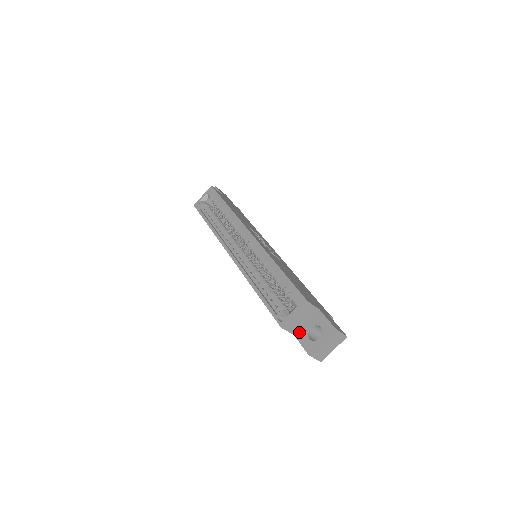
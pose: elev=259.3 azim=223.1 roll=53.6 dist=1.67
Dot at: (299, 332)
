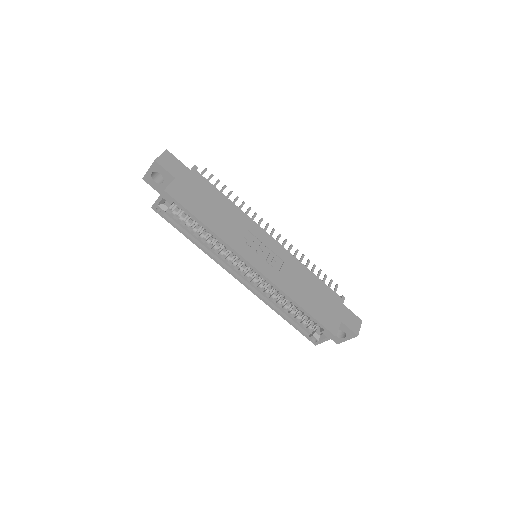
Dot at: occluded
